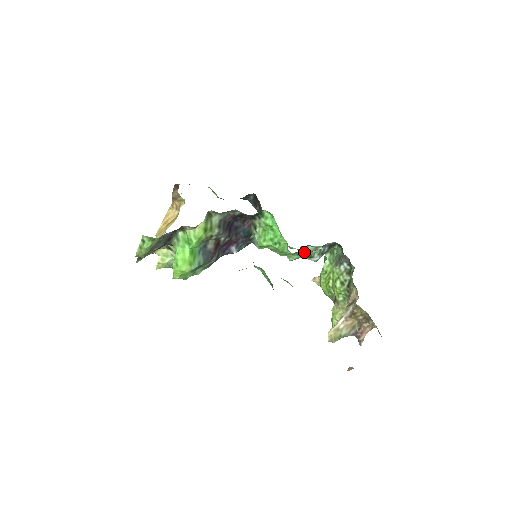
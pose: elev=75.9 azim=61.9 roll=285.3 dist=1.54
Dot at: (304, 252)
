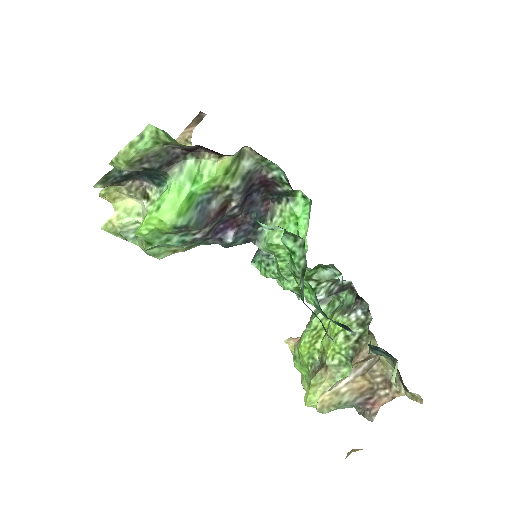
Dot at: (313, 279)
